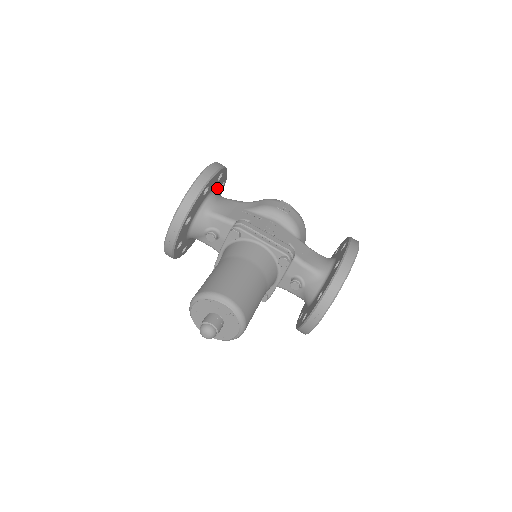
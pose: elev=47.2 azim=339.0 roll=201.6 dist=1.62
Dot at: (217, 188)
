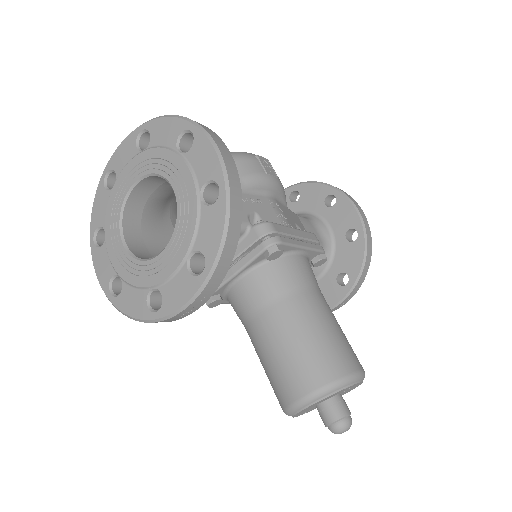
Dot at: occluded
